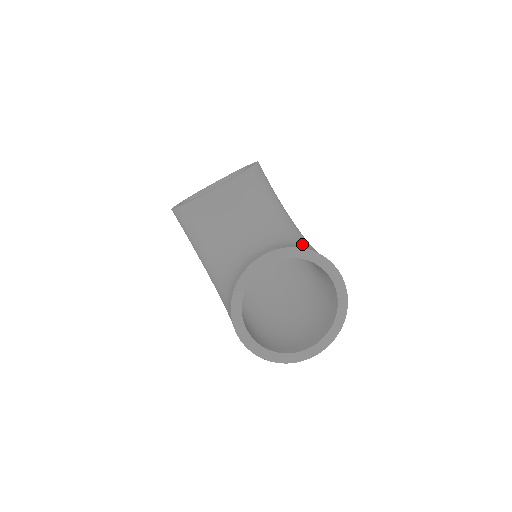
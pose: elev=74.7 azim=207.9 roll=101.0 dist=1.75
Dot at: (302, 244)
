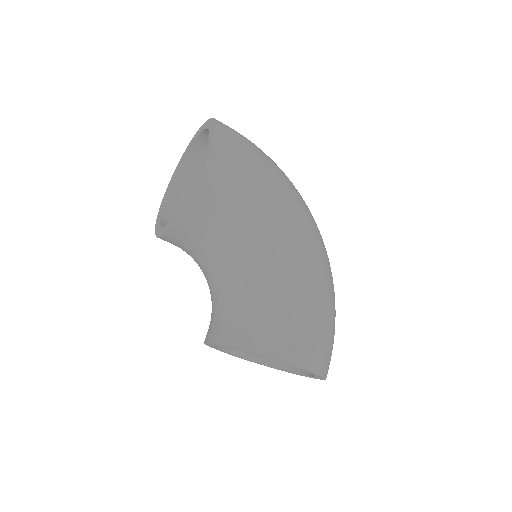
Dot at: (256, 319)
